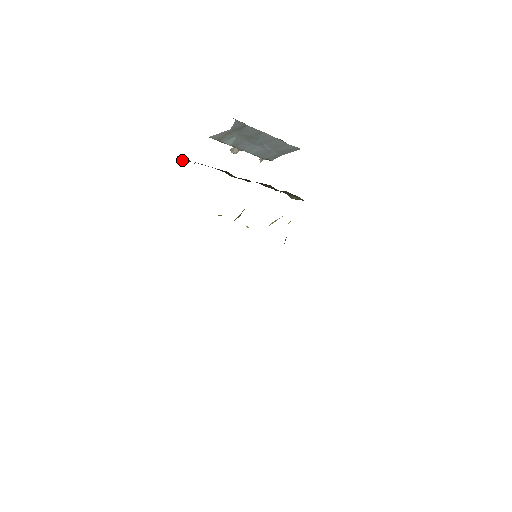
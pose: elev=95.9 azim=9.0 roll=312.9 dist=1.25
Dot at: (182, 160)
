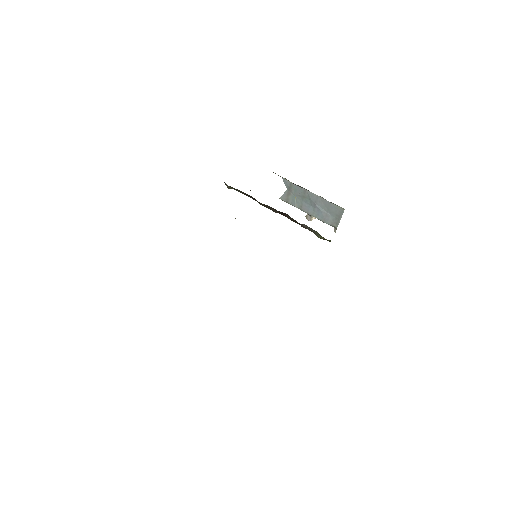
Dot at: (227, 186)
